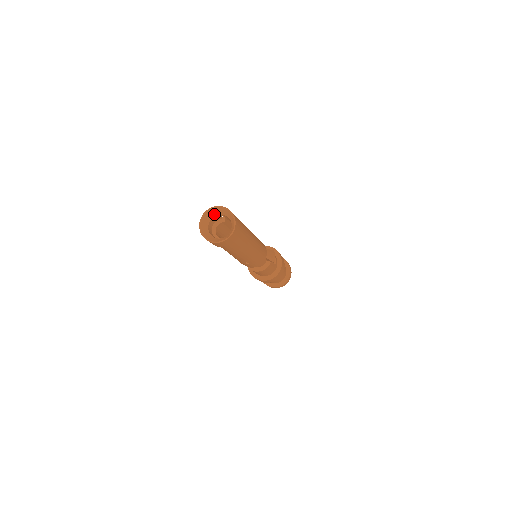
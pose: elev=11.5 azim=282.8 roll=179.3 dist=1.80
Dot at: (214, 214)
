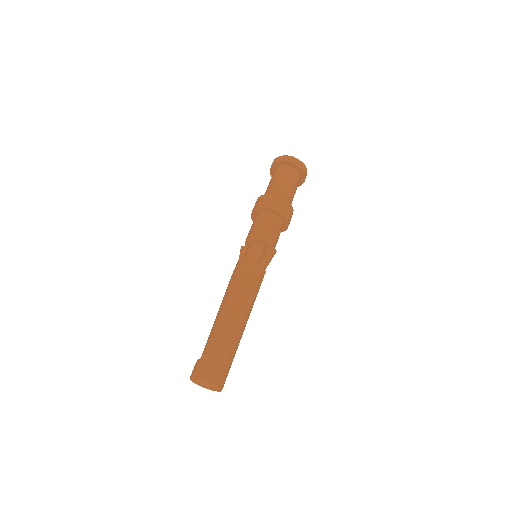
Dot at: occluded
